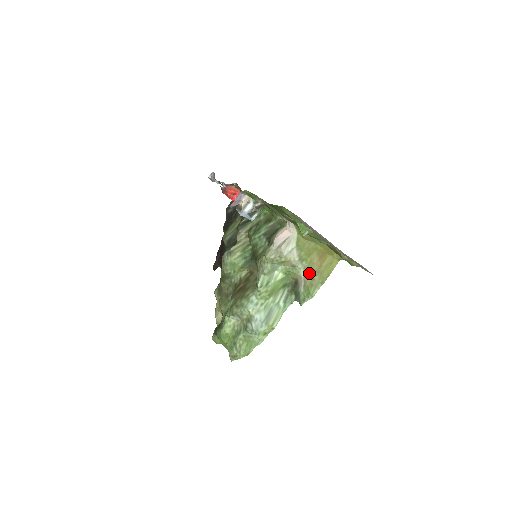
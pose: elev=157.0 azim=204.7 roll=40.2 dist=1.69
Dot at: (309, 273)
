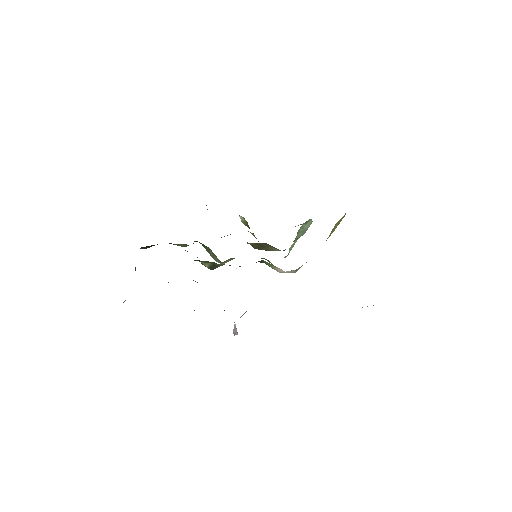
Dot at: occluded
